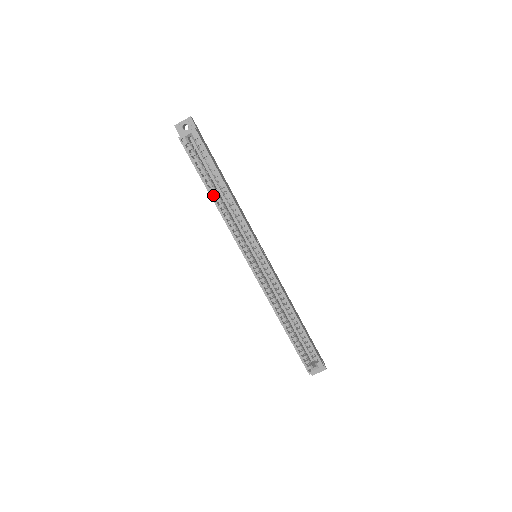
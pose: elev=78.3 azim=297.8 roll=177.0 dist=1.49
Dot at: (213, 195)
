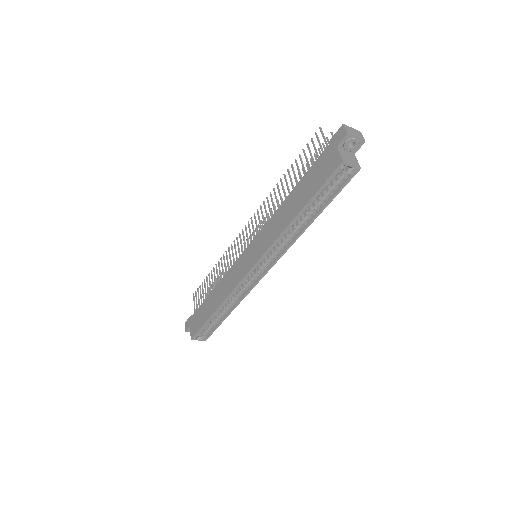
Dot at: (298, 215)
